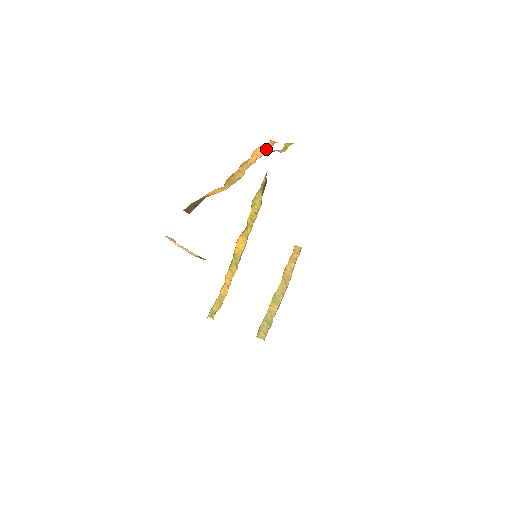
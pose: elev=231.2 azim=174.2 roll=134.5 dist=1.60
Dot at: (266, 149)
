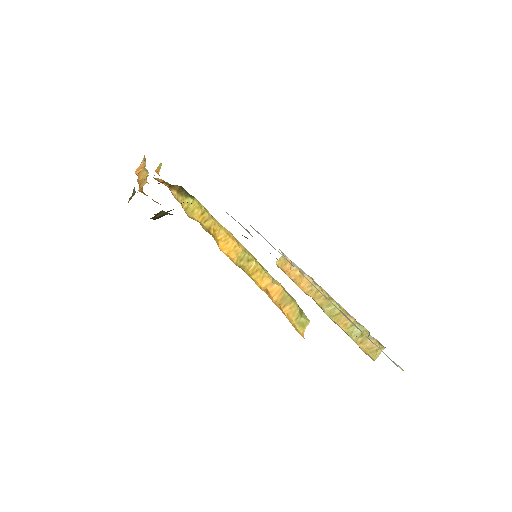
Dot at: occluded
